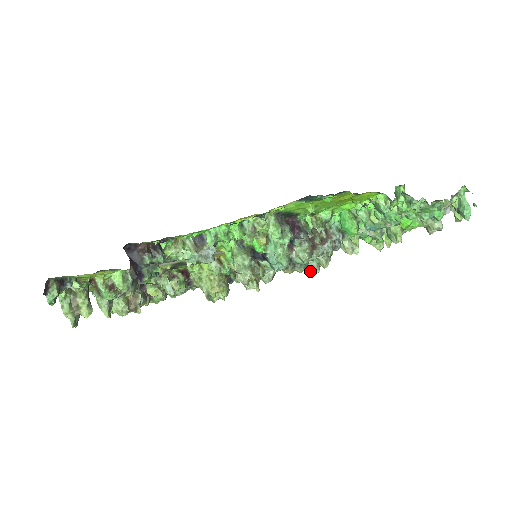
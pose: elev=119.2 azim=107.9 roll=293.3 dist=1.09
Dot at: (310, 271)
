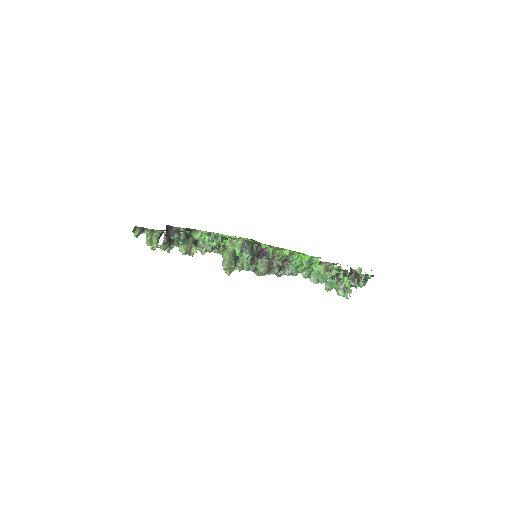
Dot at: (312, 280)
